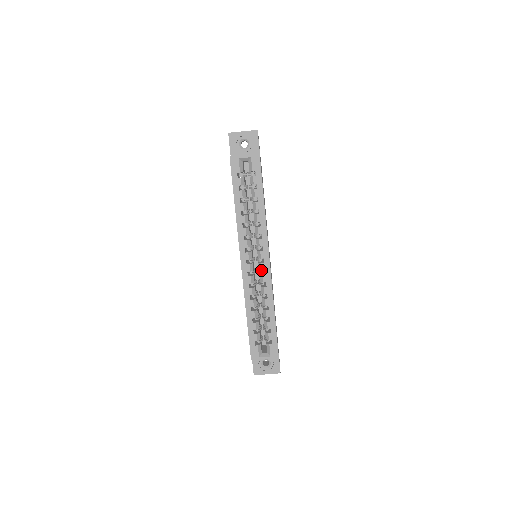
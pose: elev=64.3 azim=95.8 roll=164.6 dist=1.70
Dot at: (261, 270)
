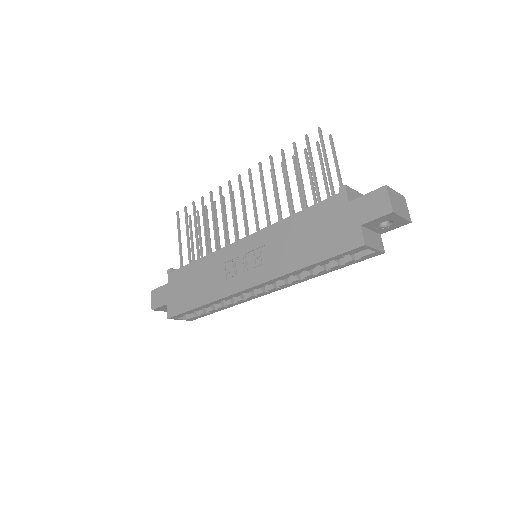
Dot at: (256, 294)
